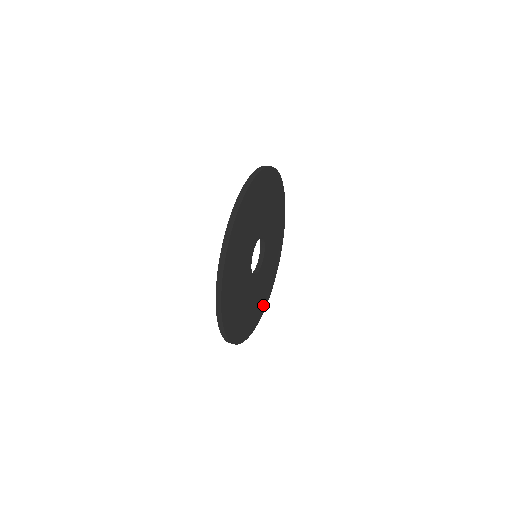
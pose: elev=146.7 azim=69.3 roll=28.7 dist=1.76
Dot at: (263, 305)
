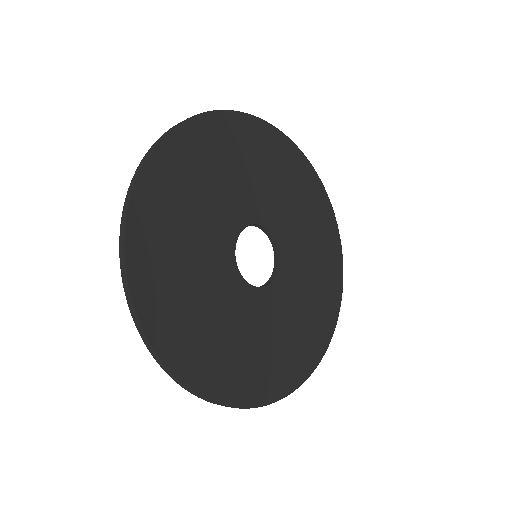
Dot at: (323, 329)
